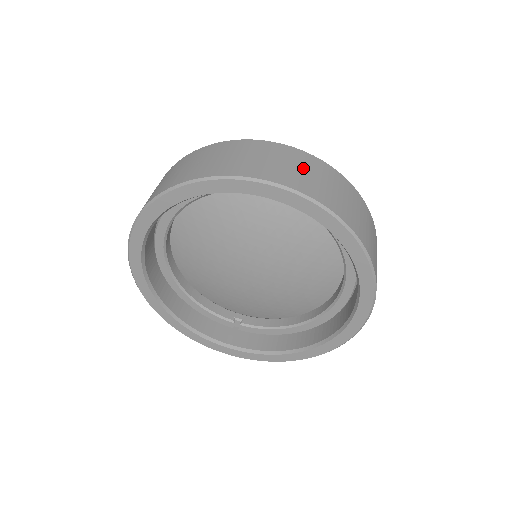
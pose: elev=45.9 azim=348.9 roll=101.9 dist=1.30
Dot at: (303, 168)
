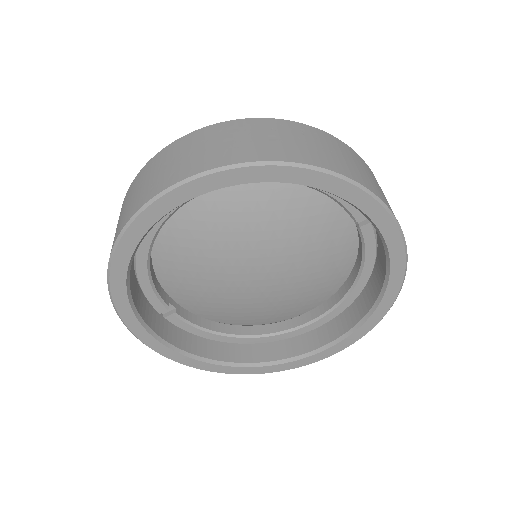
Dot at: occluded
